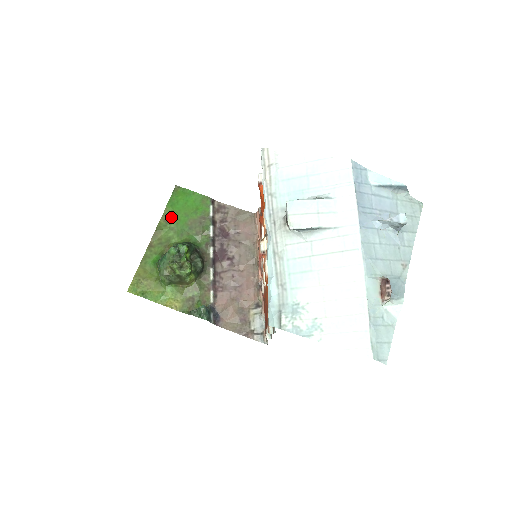
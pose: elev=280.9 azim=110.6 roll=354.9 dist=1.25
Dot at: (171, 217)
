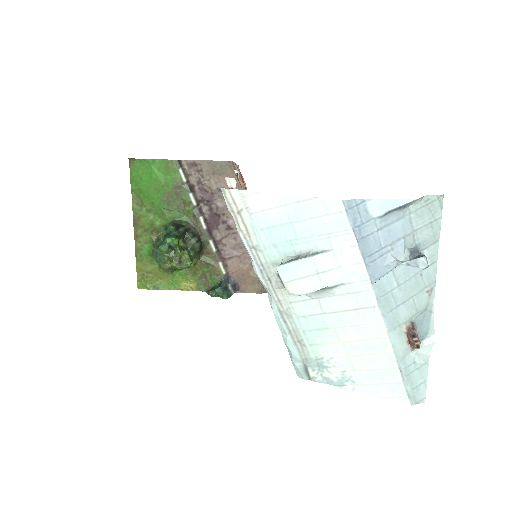
Dot at: (142, 198)
